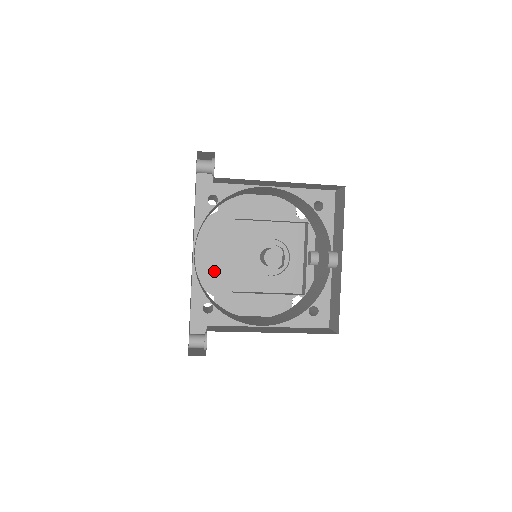
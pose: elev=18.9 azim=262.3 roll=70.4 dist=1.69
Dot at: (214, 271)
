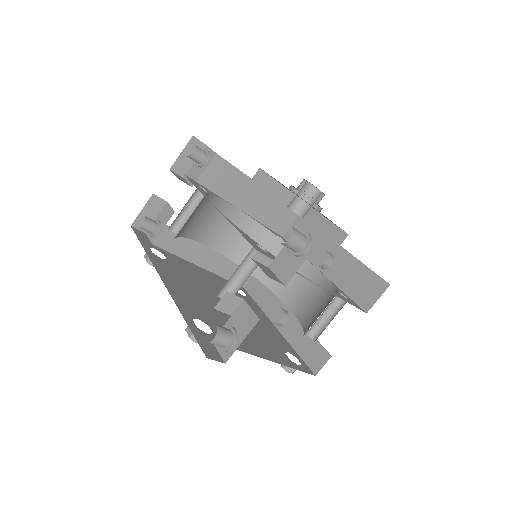
Dot at: (193, 302)
